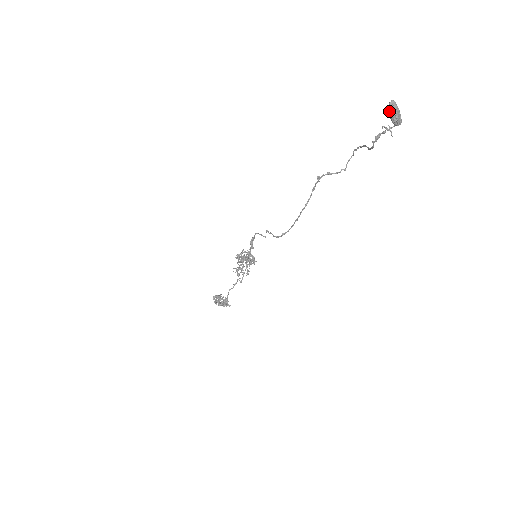
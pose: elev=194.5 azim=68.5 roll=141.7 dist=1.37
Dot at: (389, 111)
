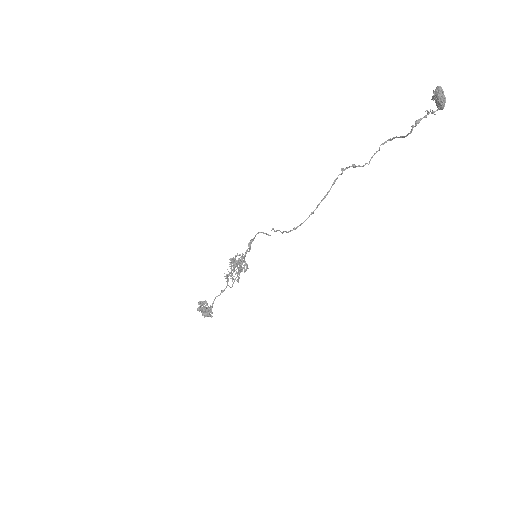
Dot at: (437, 94)
